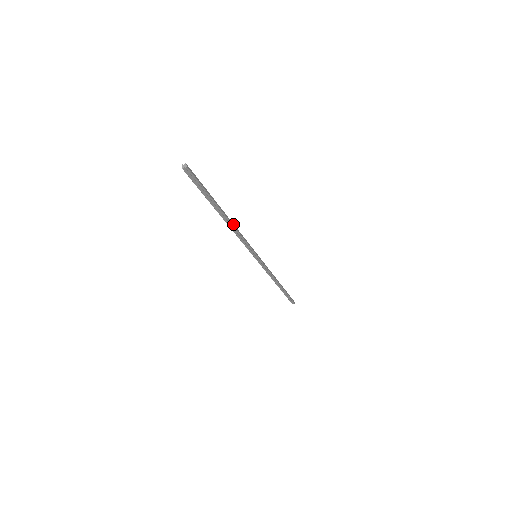
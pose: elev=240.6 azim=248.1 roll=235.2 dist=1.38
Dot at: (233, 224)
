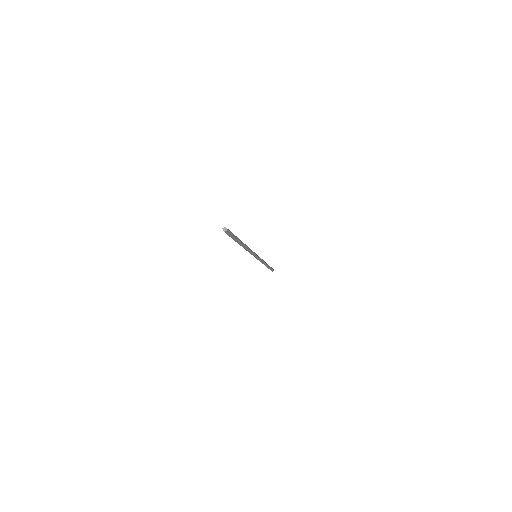
Dot at: (246, 245)
